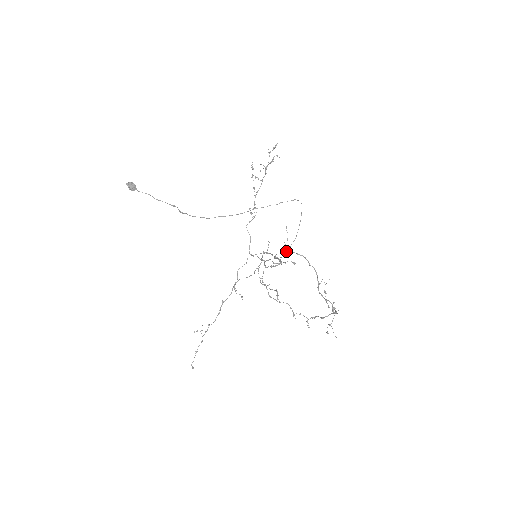
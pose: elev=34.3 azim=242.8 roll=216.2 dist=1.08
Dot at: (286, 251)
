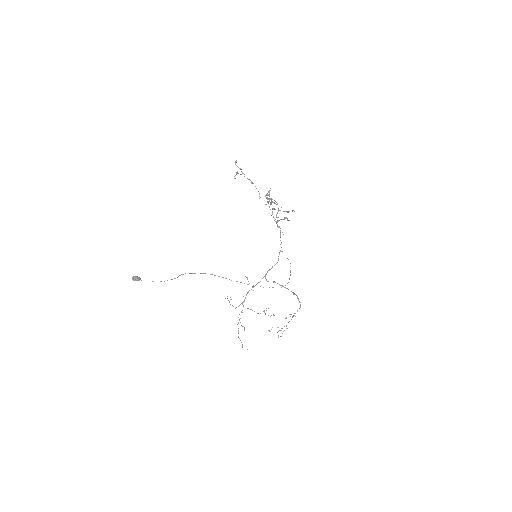
Dot at: occluded
